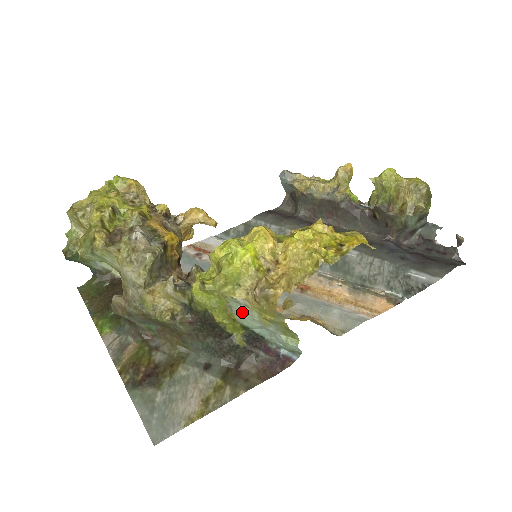
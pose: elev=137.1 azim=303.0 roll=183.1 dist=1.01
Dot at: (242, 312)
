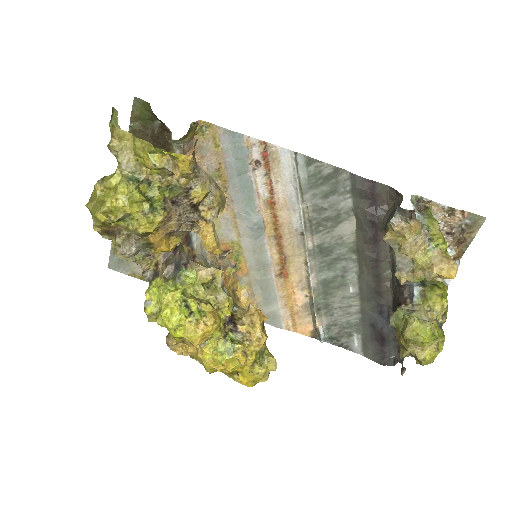
Dot at: occluded
